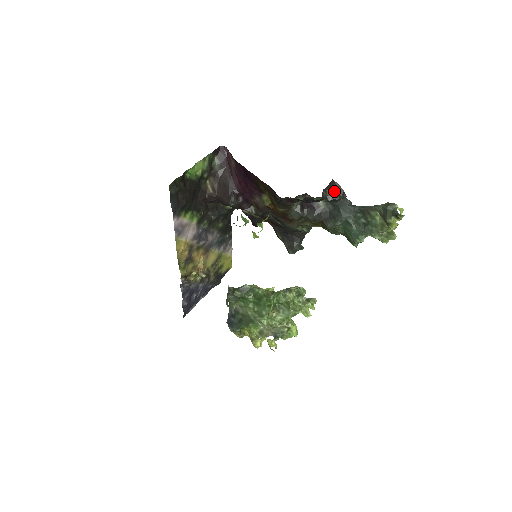
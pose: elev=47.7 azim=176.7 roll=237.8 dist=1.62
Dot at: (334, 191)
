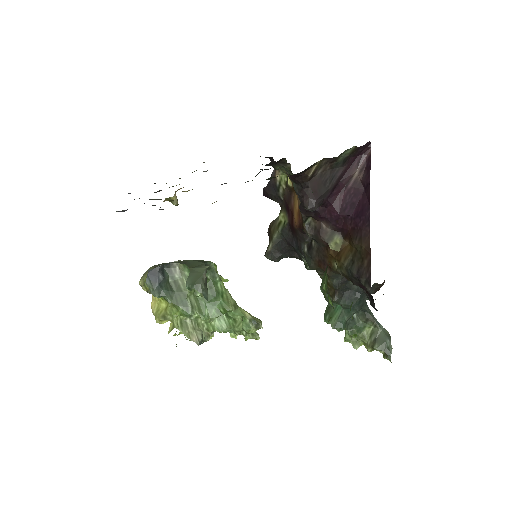
Dot at: (376, 288)
